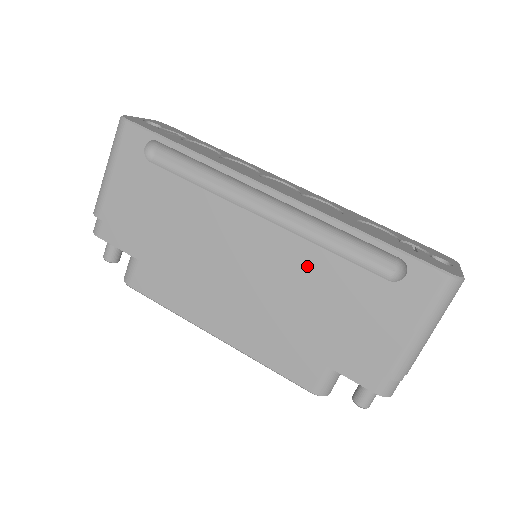
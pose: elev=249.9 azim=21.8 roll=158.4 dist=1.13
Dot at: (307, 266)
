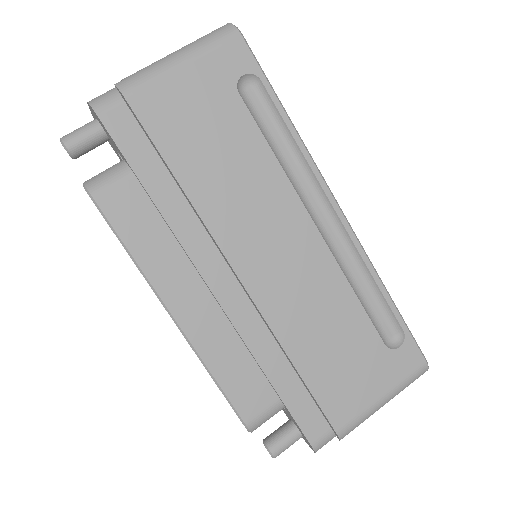
Dot at: (329, 296)
